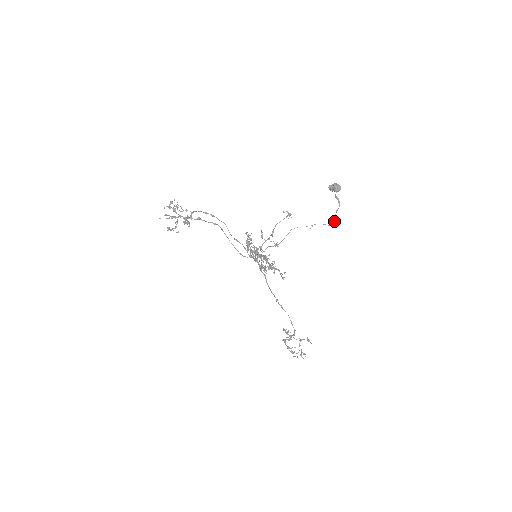
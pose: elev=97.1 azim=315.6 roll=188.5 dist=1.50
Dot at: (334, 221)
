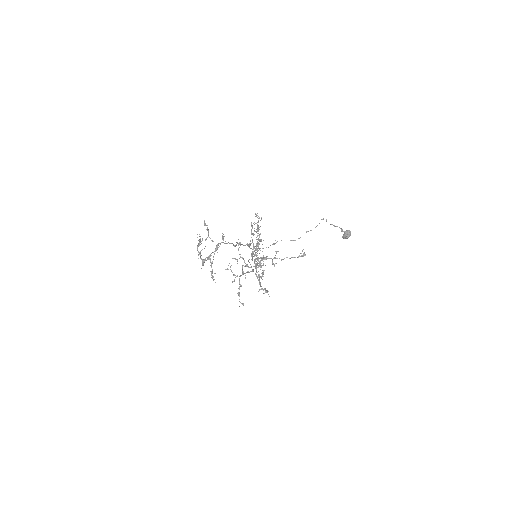
Dot at: occluded
